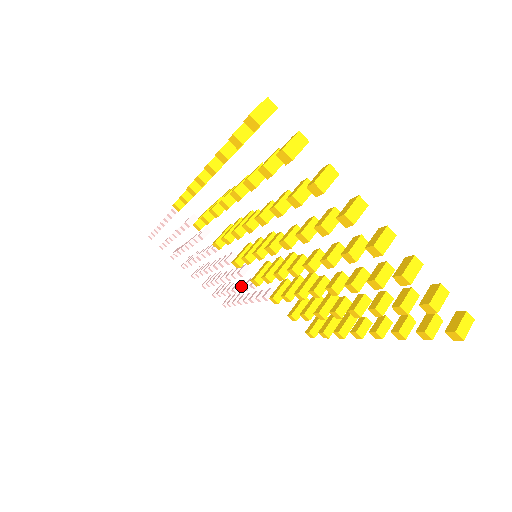
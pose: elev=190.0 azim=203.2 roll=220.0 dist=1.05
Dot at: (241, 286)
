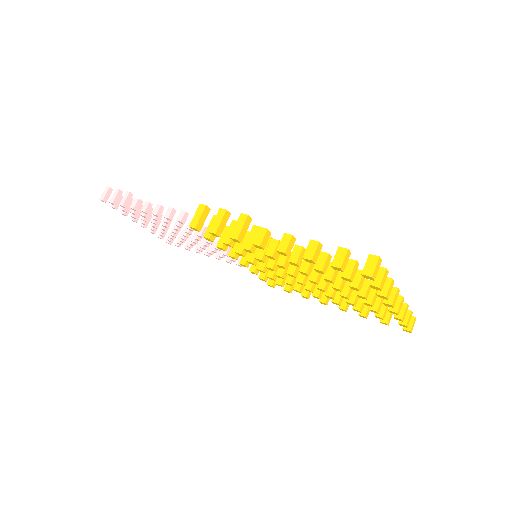
Dot at: occluded
